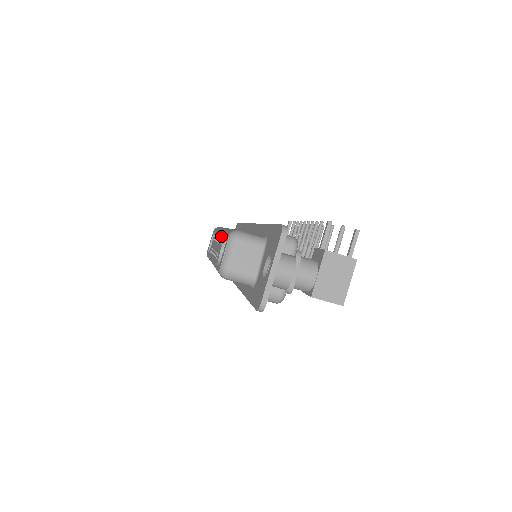
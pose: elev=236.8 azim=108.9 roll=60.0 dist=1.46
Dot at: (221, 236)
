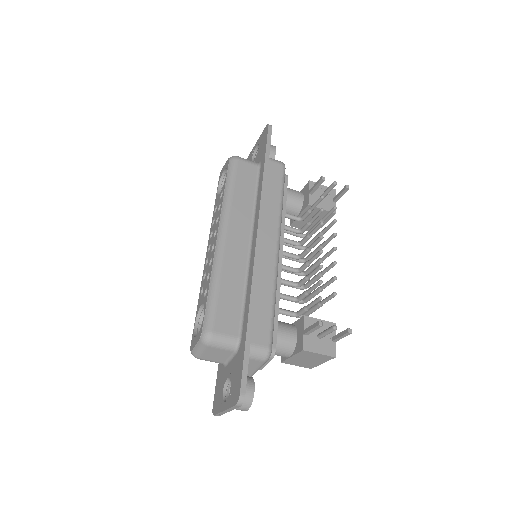
Dot at: (210, 270)
